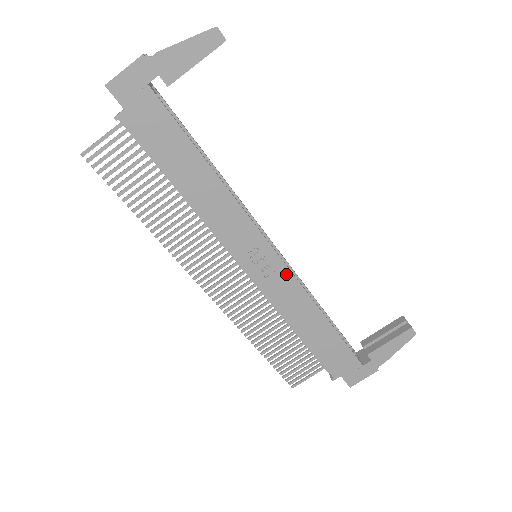
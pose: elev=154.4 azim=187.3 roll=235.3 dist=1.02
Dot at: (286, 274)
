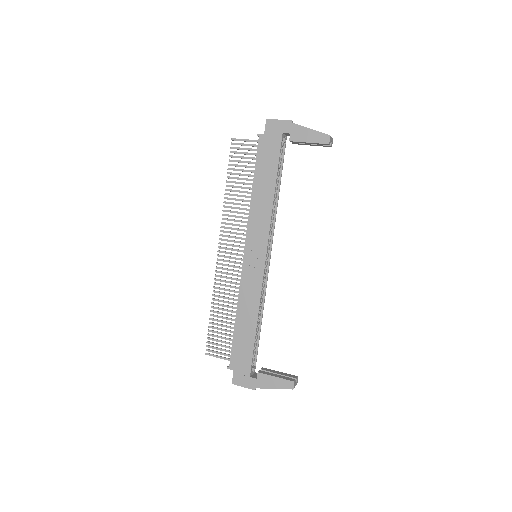
Dot at: (260, 277)
